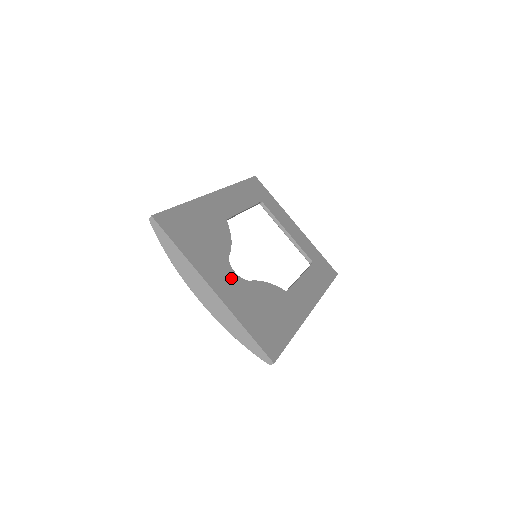
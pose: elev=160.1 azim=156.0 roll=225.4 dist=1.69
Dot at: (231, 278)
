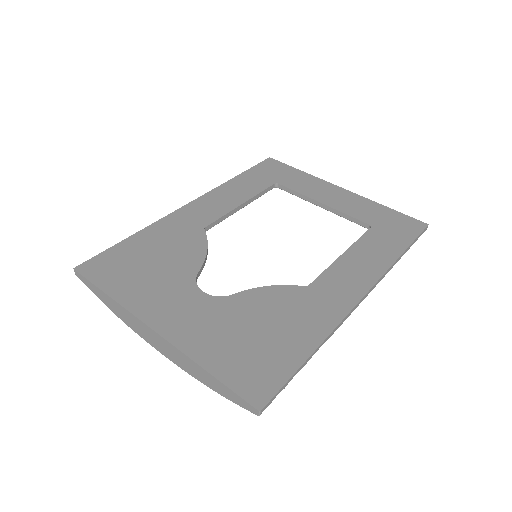
Dot at: (194, 303)
